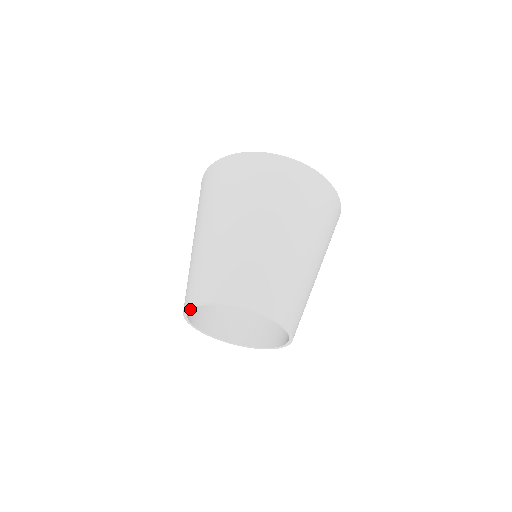
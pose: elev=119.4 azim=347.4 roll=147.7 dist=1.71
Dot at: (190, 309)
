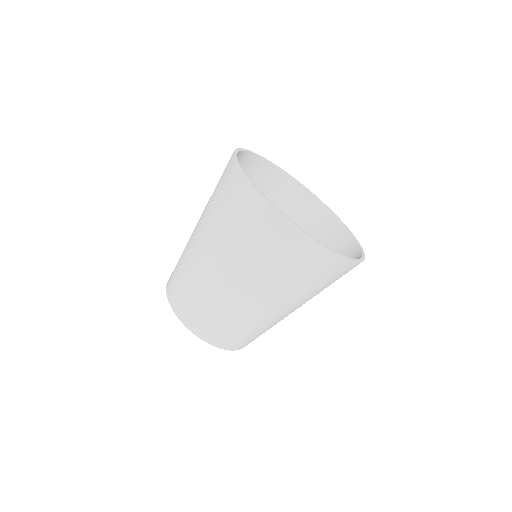
Dot at: occluded
